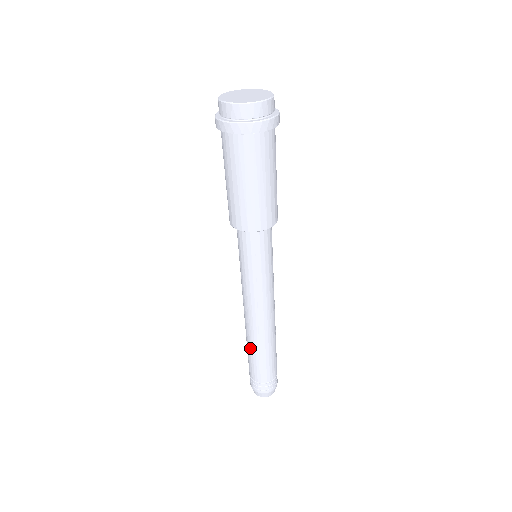
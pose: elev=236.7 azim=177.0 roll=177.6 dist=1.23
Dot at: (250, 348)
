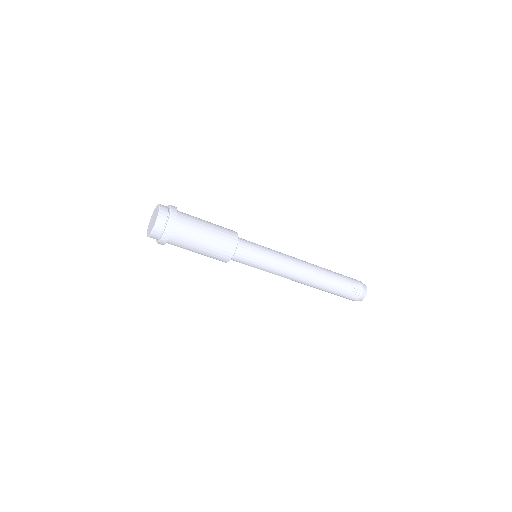
Dot at: (321, 288)
